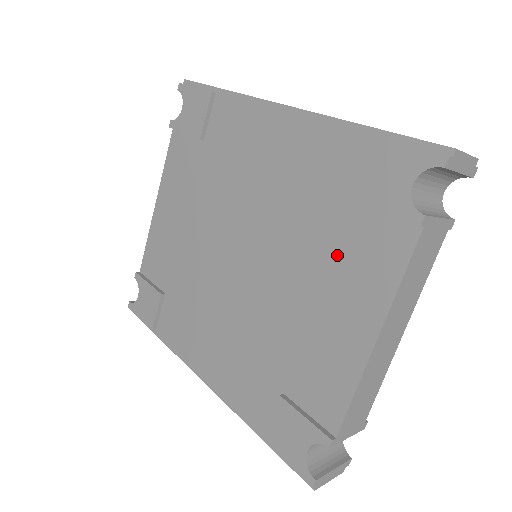
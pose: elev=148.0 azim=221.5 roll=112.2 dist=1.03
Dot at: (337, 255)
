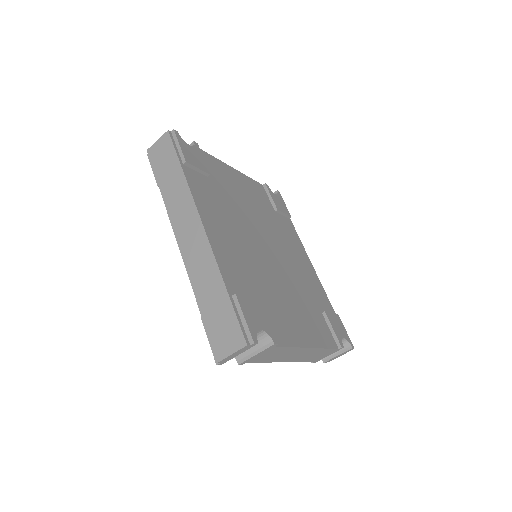
Dot at: occluded
